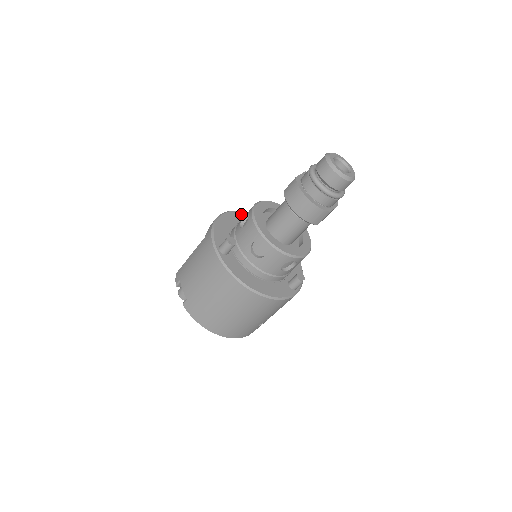
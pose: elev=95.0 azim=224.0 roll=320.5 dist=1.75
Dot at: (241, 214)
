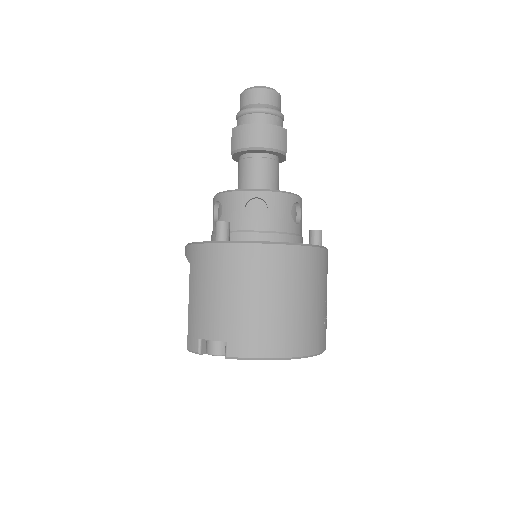
Dot at: occluded
